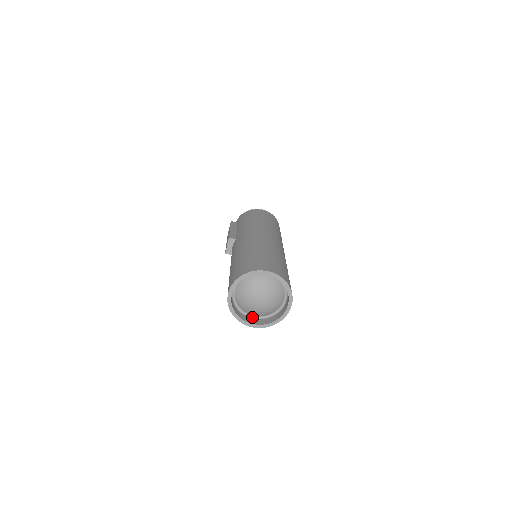
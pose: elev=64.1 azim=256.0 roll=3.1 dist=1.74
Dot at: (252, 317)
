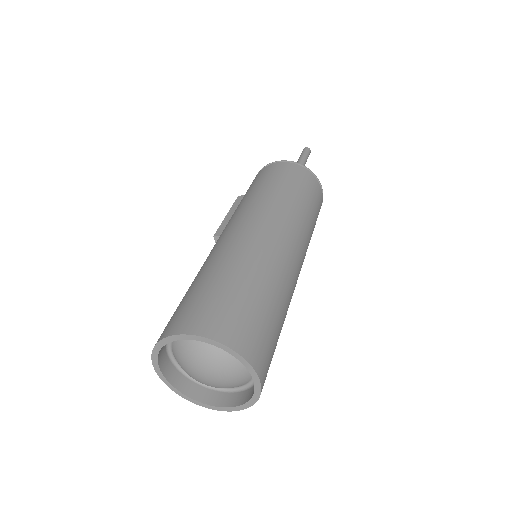
Dot at: (224, 389)
